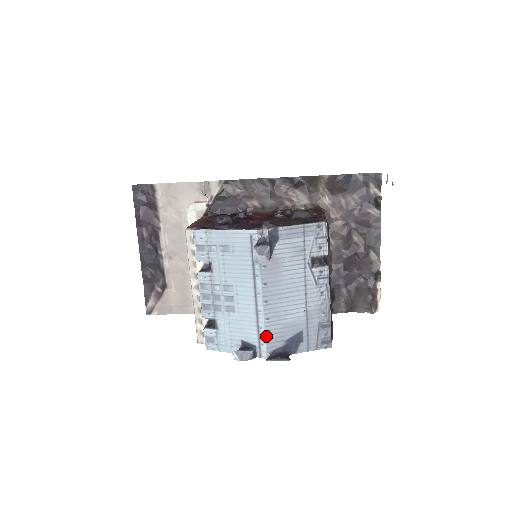
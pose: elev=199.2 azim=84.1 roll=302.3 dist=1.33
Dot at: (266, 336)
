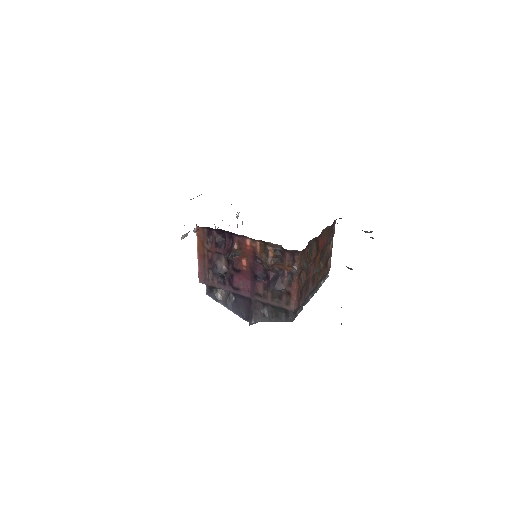
Dot at: occluded
